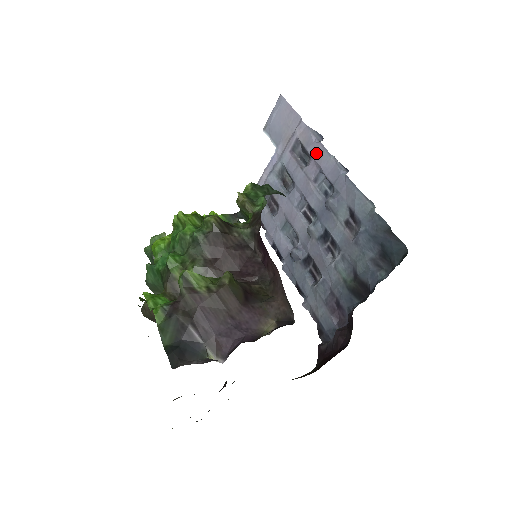
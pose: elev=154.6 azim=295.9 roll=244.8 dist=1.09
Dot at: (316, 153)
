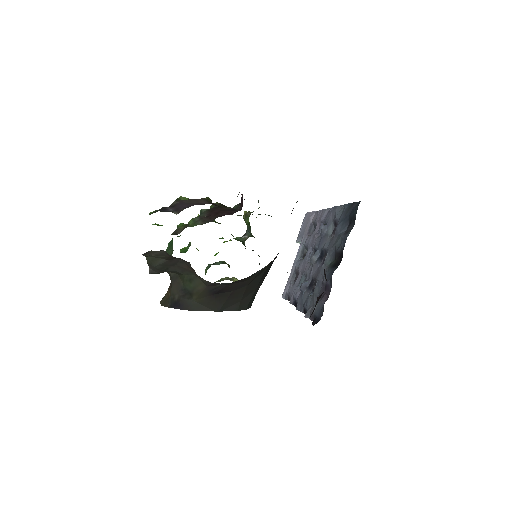
Dot at: (319, 217)
